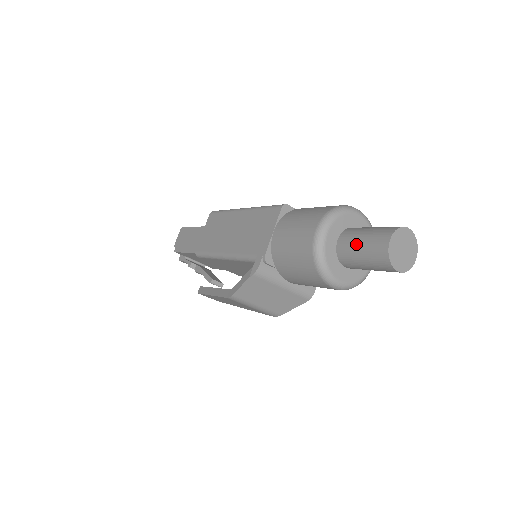
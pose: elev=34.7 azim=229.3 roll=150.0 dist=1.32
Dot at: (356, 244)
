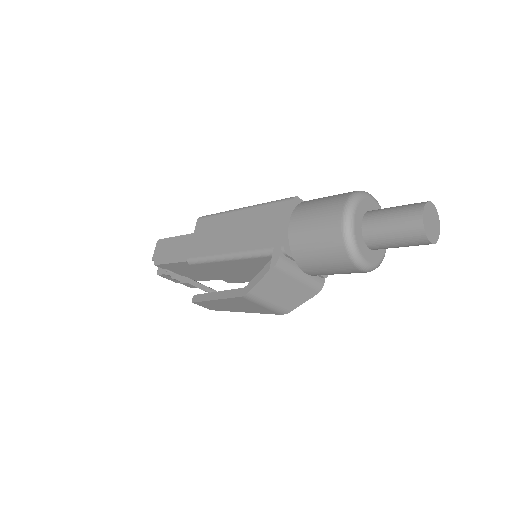
Dot at: (385, 222)
